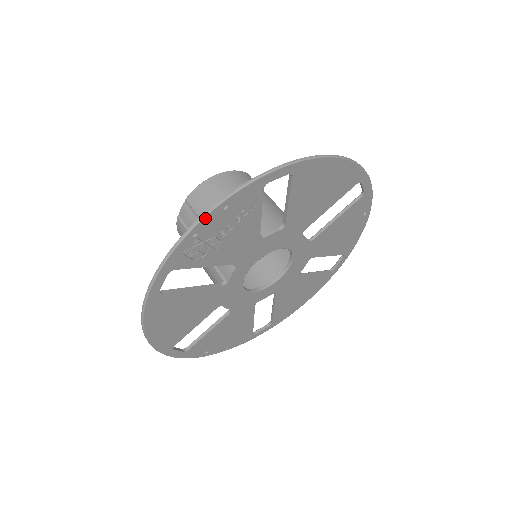
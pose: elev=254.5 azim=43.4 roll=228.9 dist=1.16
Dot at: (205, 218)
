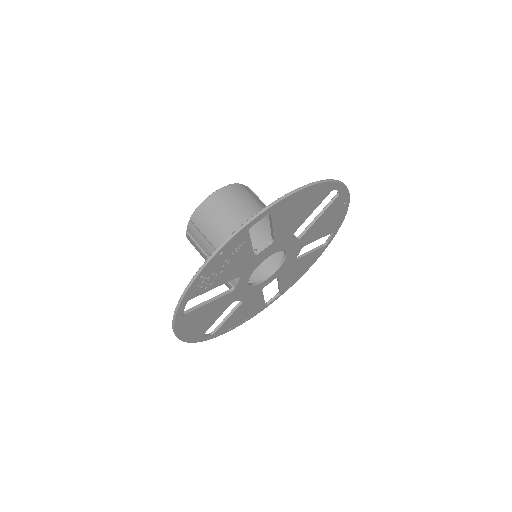
Dot at: (206, 265)
